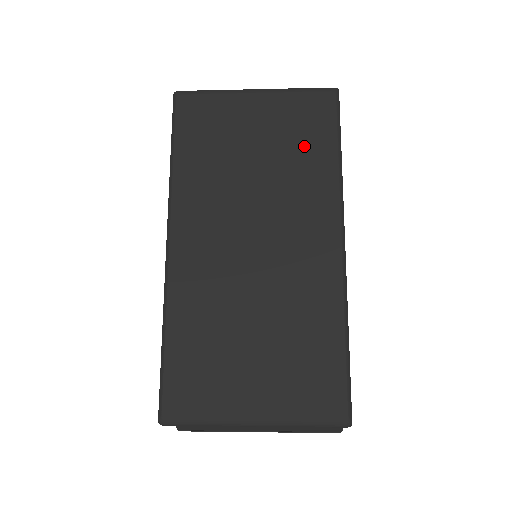
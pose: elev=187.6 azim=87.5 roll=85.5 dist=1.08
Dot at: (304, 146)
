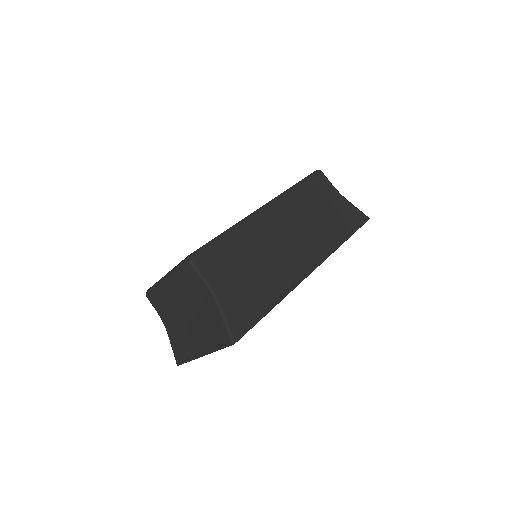
Dot at: occluded
